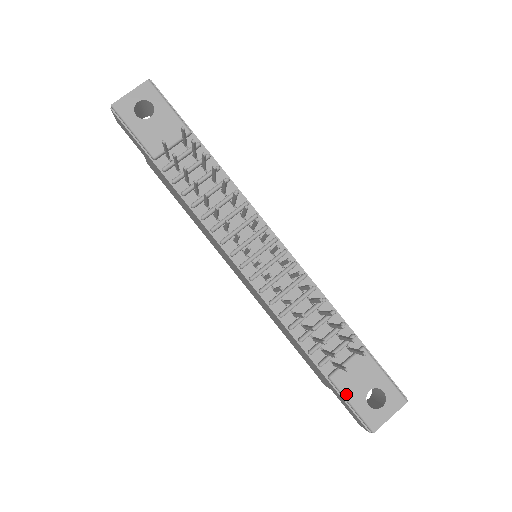
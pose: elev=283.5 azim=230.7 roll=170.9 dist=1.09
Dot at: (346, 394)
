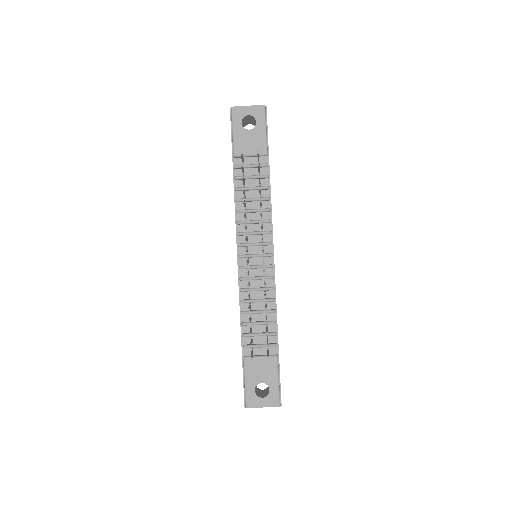
Dot at: (246, 374)
